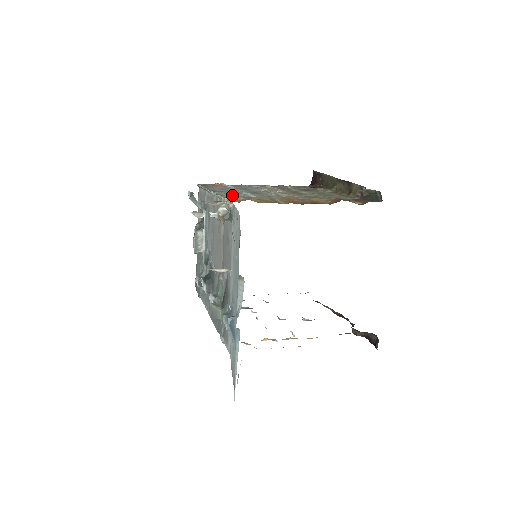
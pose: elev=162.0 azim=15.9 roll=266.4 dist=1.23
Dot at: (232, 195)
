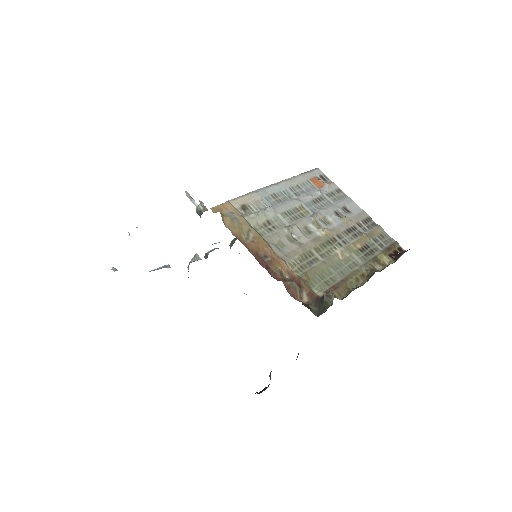
Dot at: (255, 202)
